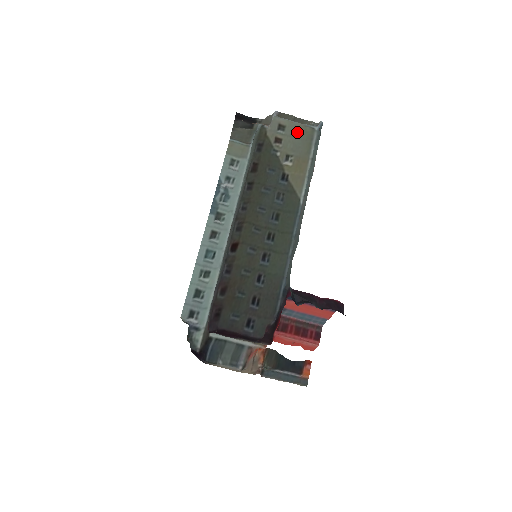
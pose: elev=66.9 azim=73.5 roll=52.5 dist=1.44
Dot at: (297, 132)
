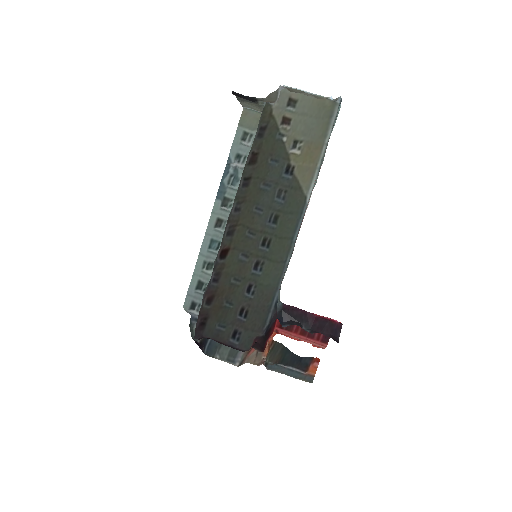
Dot at: (312, 108)
